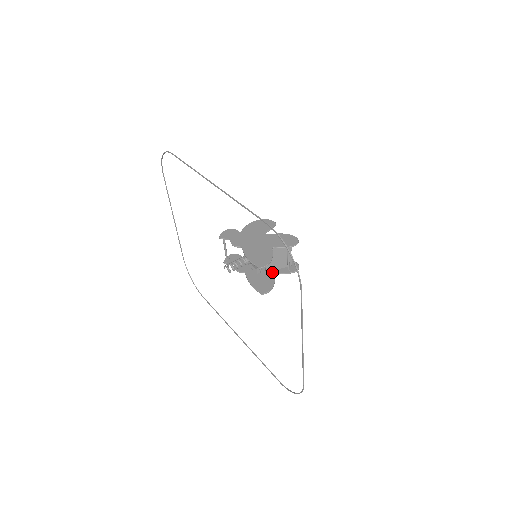
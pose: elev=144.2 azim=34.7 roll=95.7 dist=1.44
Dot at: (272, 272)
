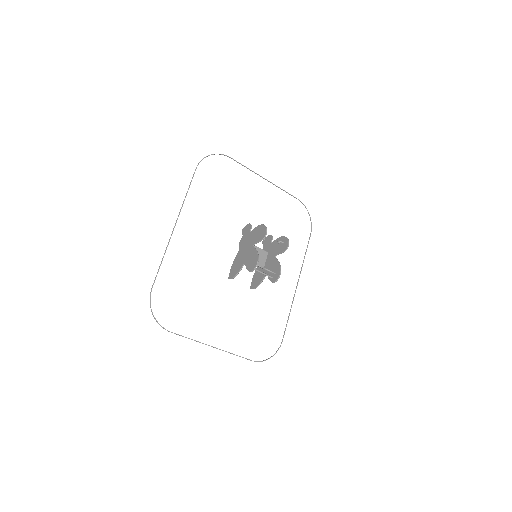
Dot at: (266, 272)
